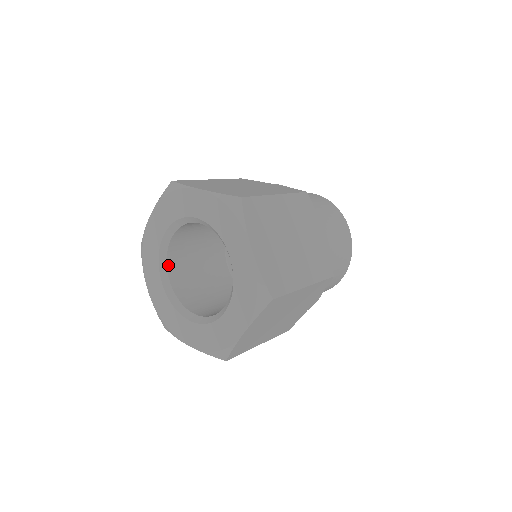
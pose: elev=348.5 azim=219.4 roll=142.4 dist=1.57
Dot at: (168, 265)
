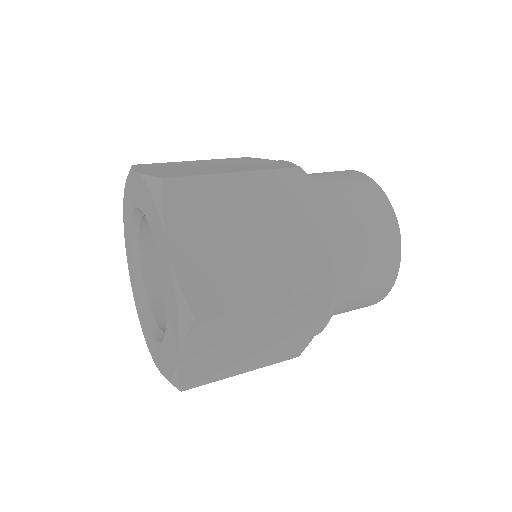
Dot at: (143, 266)
